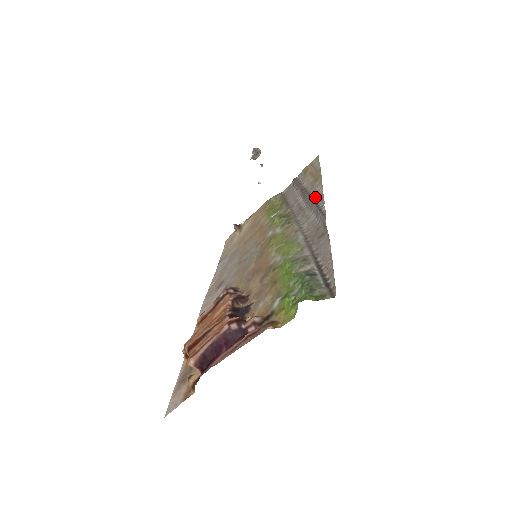
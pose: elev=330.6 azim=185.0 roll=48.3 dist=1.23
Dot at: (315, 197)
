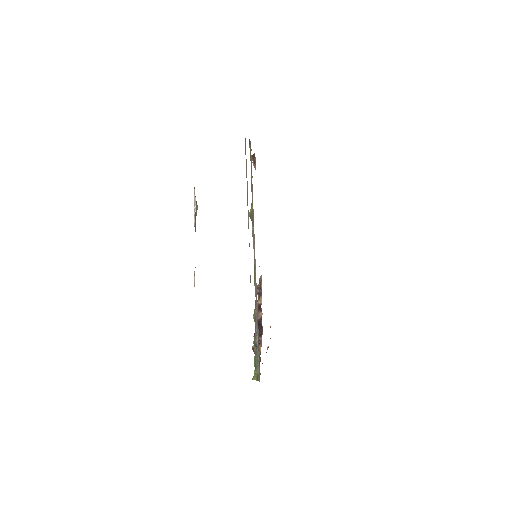
Dot at: (248, 220)
